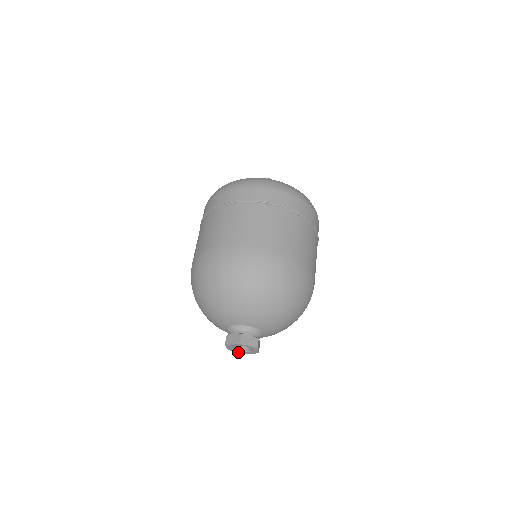
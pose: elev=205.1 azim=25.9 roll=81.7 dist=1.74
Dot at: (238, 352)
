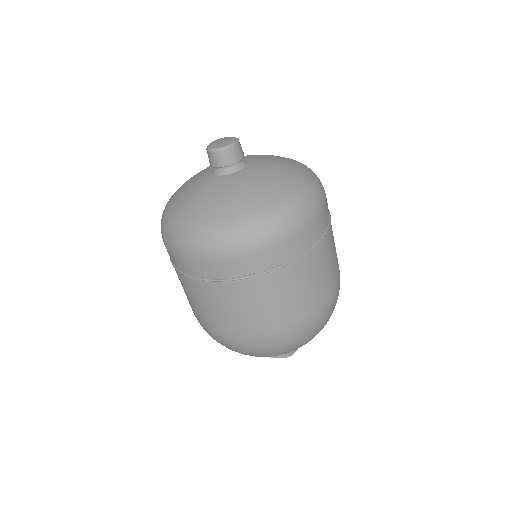
Dot at: occluded
